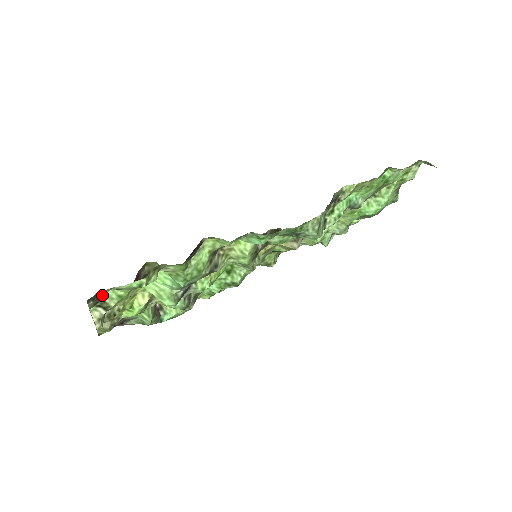
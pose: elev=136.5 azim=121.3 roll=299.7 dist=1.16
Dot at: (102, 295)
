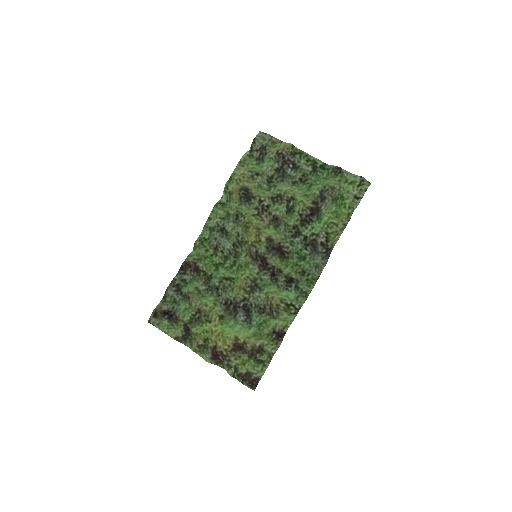
Dot at: (244, 375)
